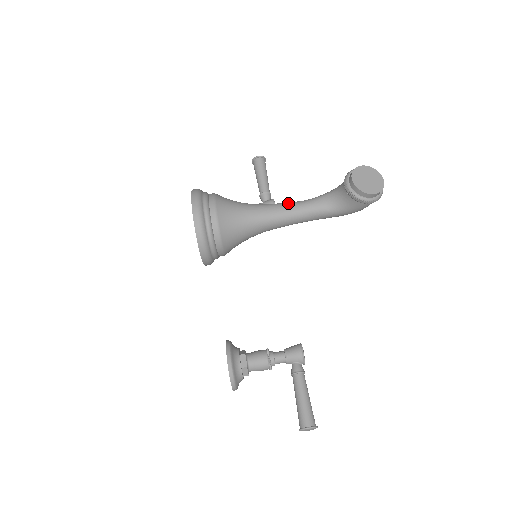
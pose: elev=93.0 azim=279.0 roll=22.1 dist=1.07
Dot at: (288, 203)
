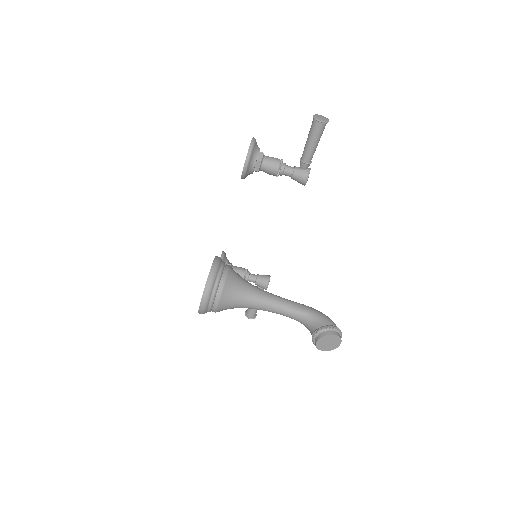
Dot at: (276, 306)
